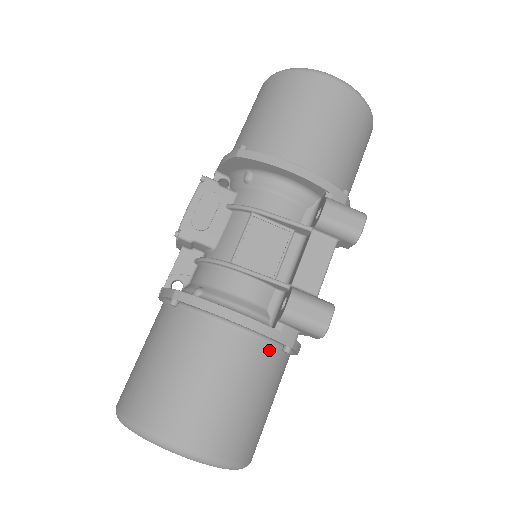
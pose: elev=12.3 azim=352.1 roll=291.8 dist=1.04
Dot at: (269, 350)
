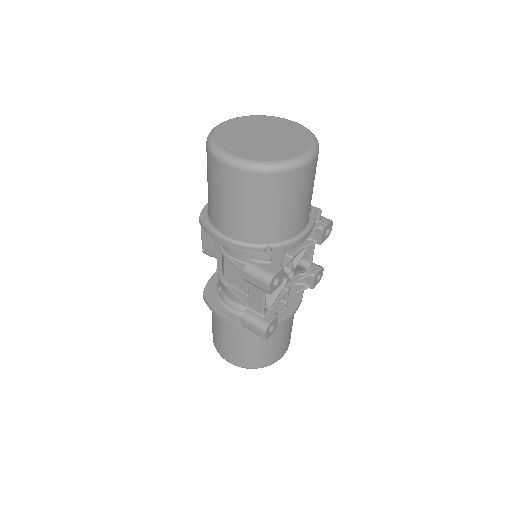
Dot at: occluded
